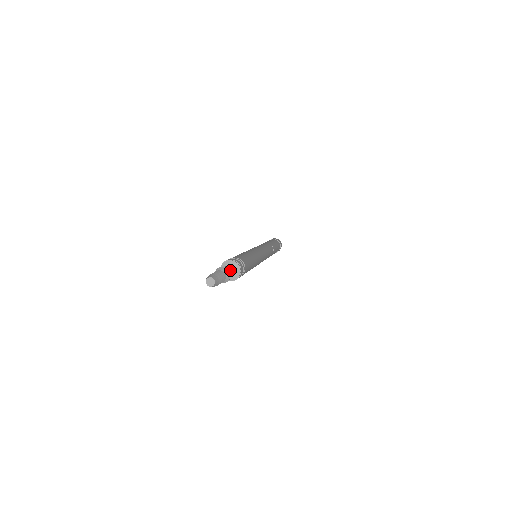
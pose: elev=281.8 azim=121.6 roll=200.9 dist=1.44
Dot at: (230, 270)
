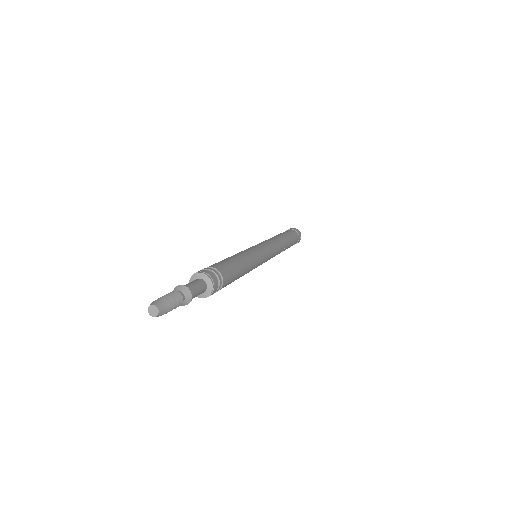
Dot at: (192, 285)
